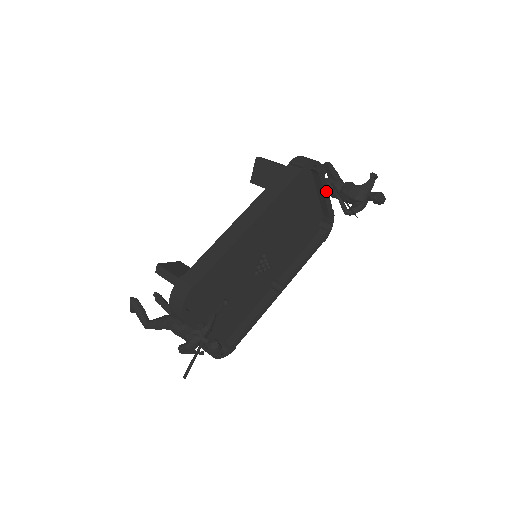
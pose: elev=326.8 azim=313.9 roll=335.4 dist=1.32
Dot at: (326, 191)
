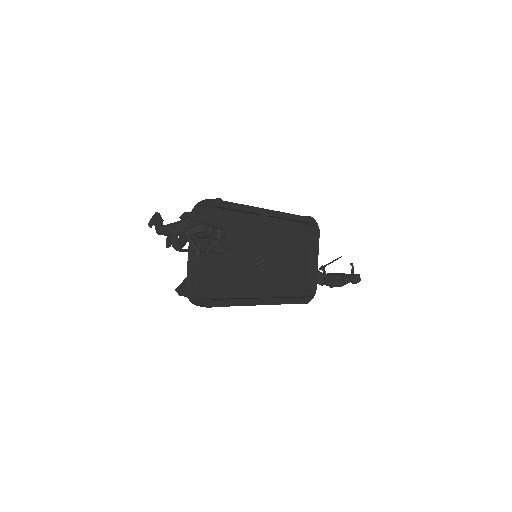
Dot at: (317, 258)
